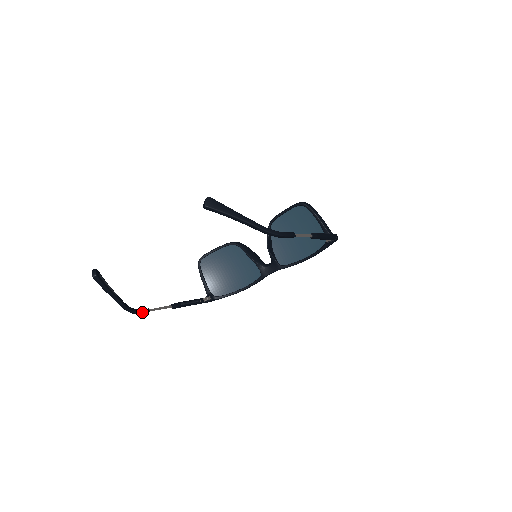
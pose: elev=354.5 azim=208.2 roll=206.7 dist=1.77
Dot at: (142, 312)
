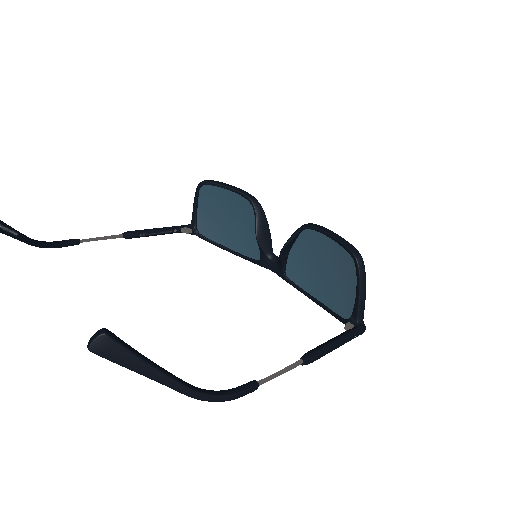
Dot at: (64, 246)
